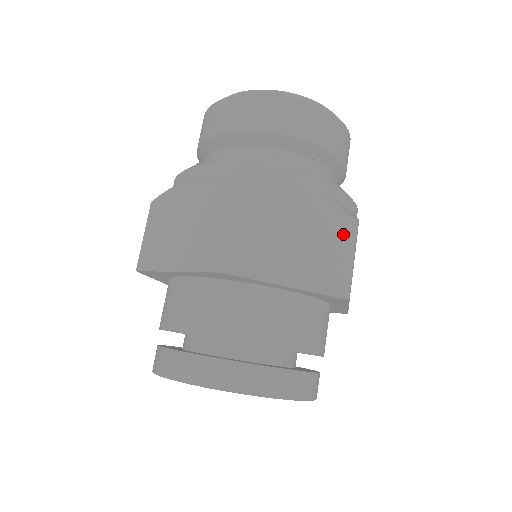
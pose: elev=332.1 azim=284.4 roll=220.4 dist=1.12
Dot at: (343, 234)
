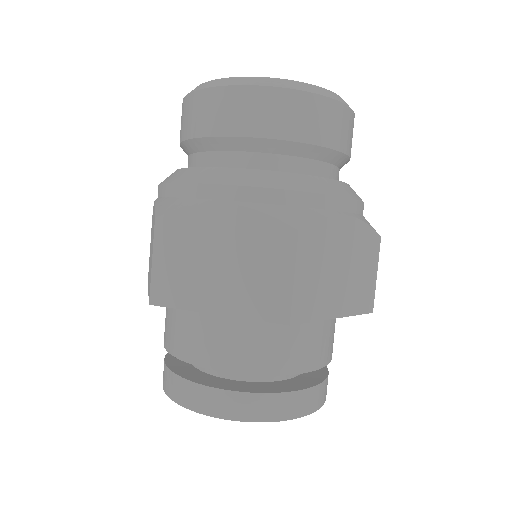
Dot at: (371, 252)
